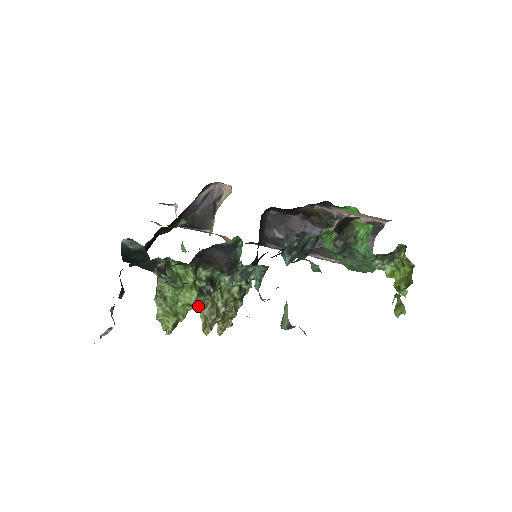
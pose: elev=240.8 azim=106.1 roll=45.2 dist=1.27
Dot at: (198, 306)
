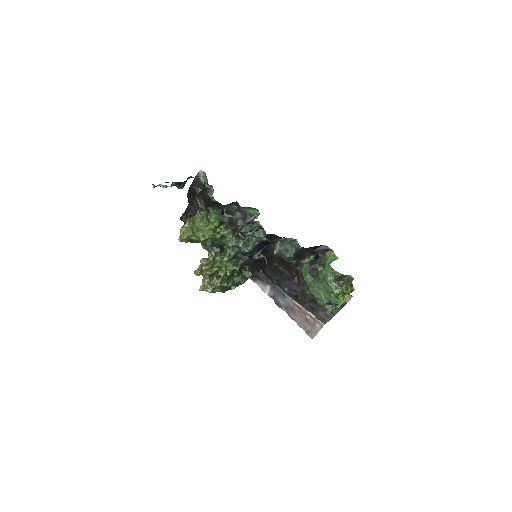
Dot at: (201, 262)
